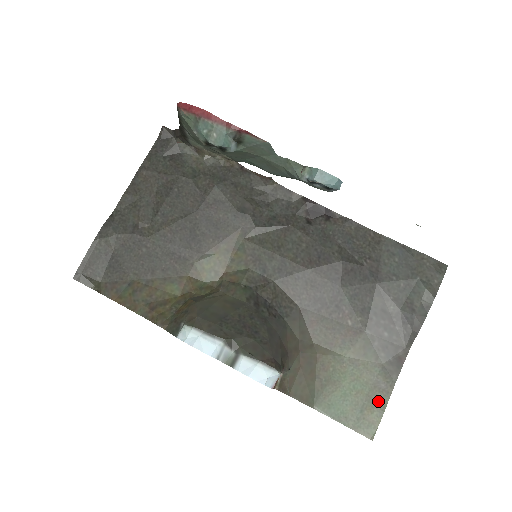
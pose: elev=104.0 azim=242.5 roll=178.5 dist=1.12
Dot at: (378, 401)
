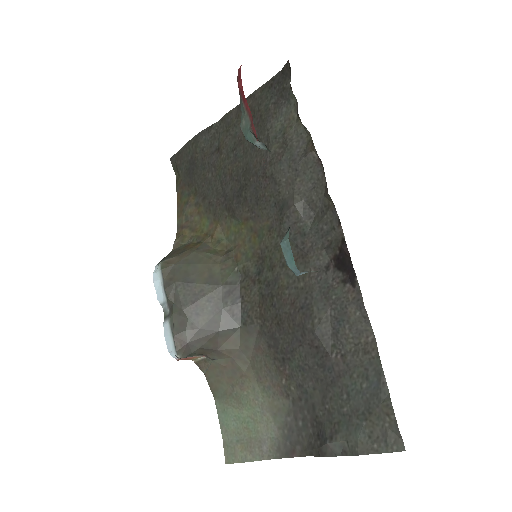
Dot at: (252, 451)
